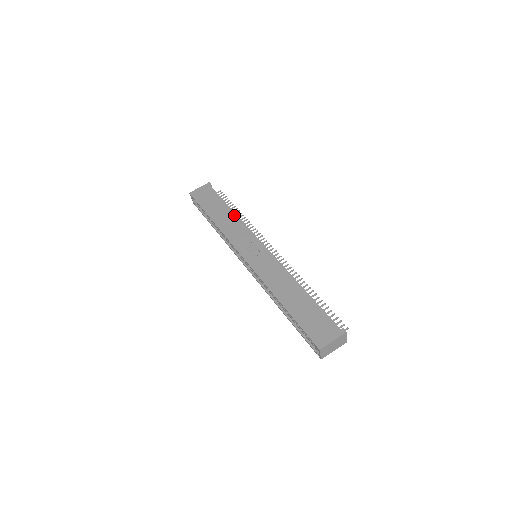
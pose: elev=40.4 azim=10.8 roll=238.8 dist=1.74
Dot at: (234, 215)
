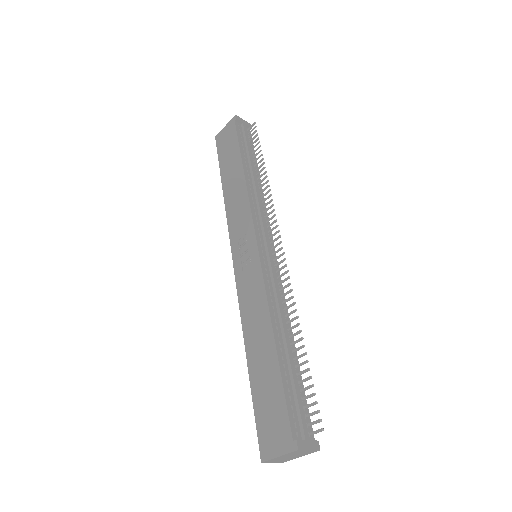
Dot at: (243, 181)
